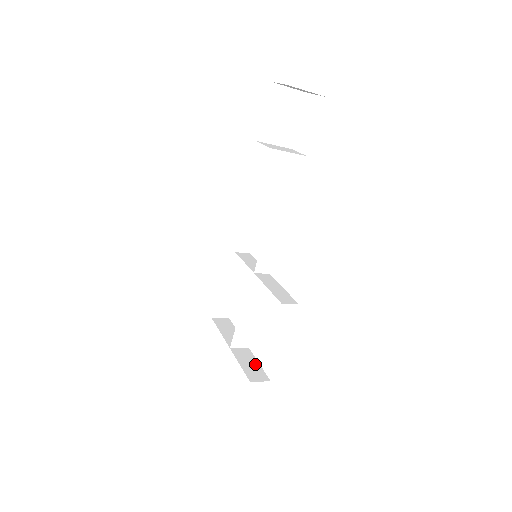
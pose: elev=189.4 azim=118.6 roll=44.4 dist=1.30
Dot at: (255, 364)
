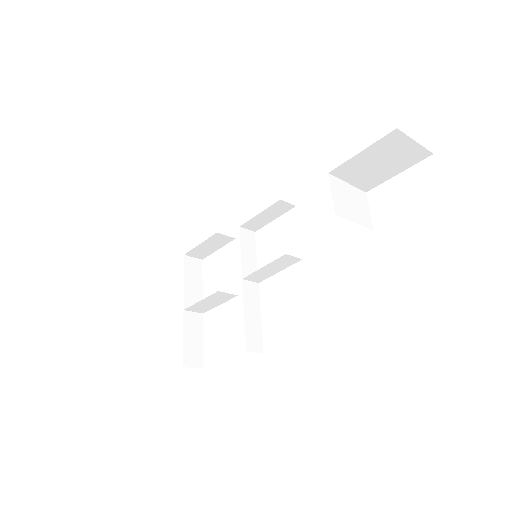
Dot at: (199, 341)
